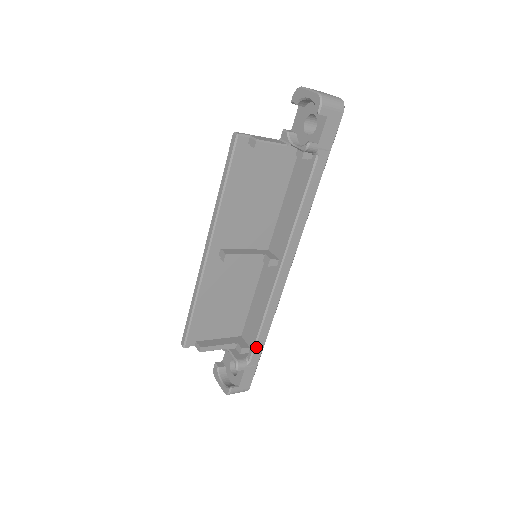
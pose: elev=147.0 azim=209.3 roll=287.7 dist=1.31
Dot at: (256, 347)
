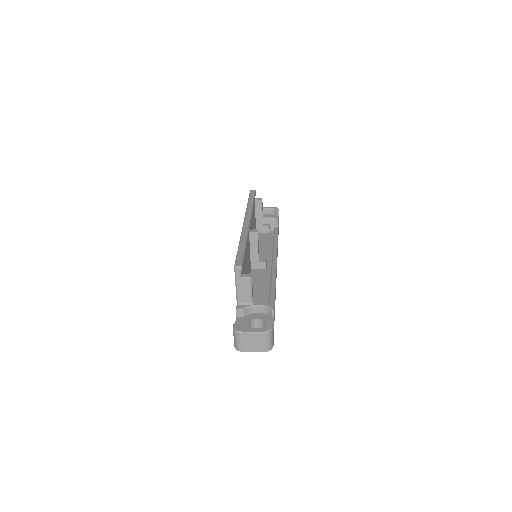
Dot at: (274, 306)
